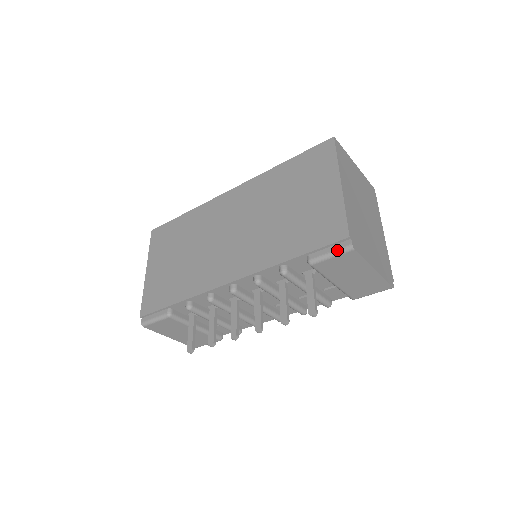
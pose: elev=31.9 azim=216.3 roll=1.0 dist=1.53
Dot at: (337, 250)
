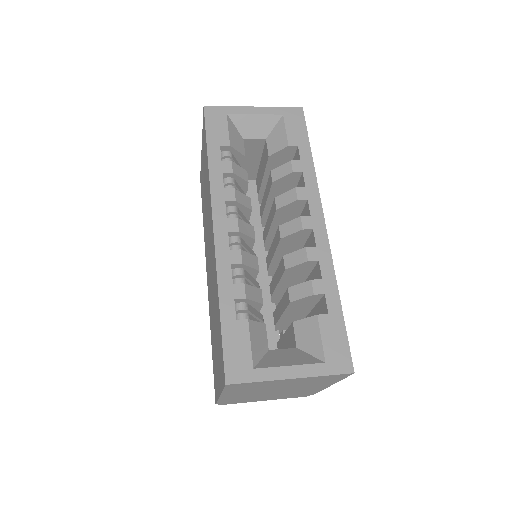
Dot at: occluded
